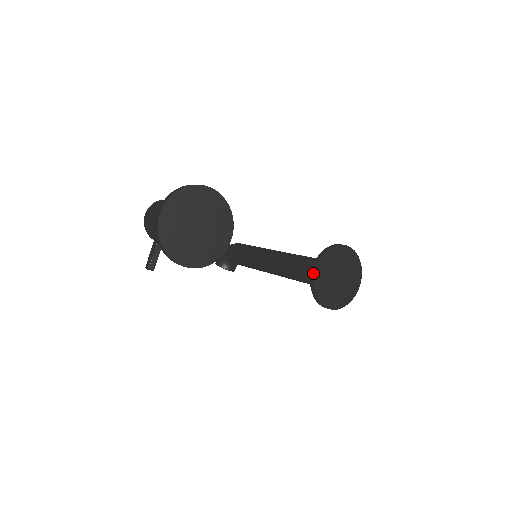
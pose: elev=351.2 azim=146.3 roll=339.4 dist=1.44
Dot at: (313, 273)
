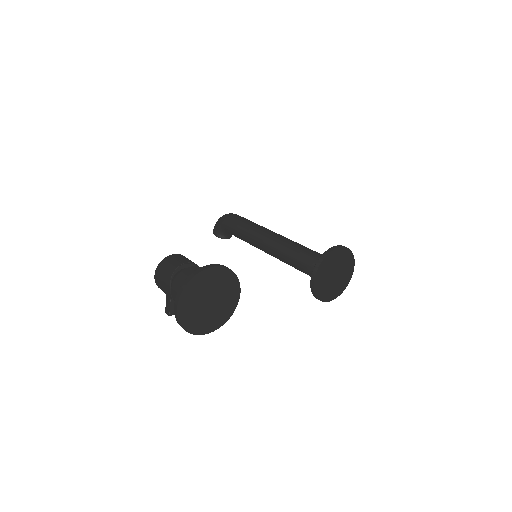
Dot at: (312, 282)
